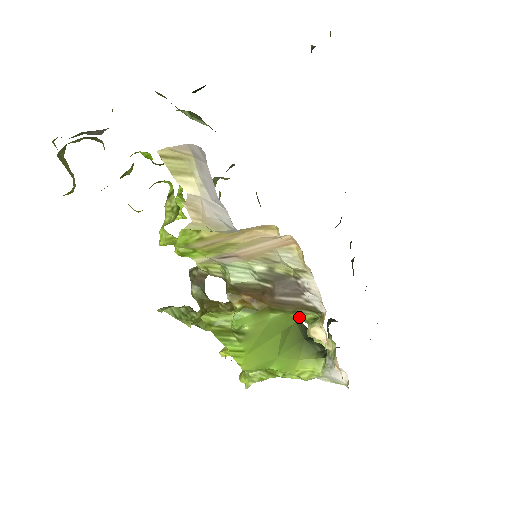
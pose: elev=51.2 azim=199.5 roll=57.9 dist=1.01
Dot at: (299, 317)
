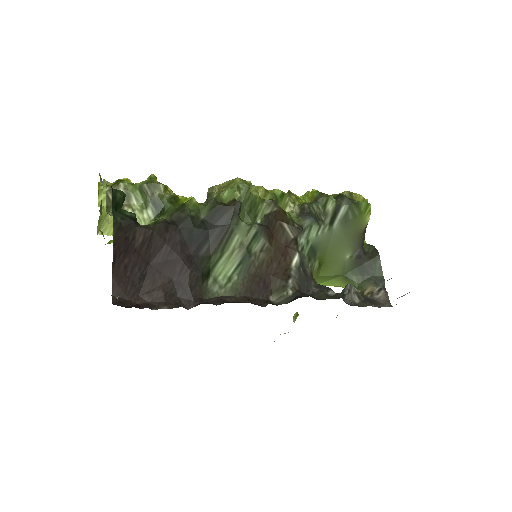
Dot at: occluded
